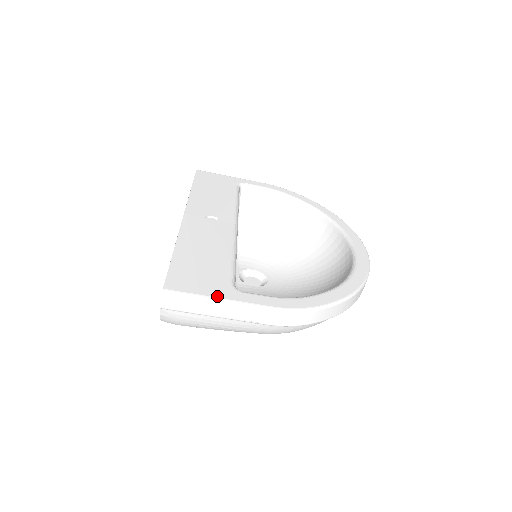
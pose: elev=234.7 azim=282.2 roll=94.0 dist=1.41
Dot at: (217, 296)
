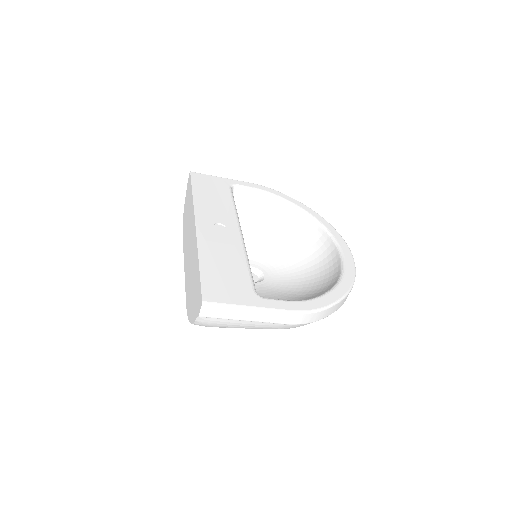
Dot at: (246, 304)
